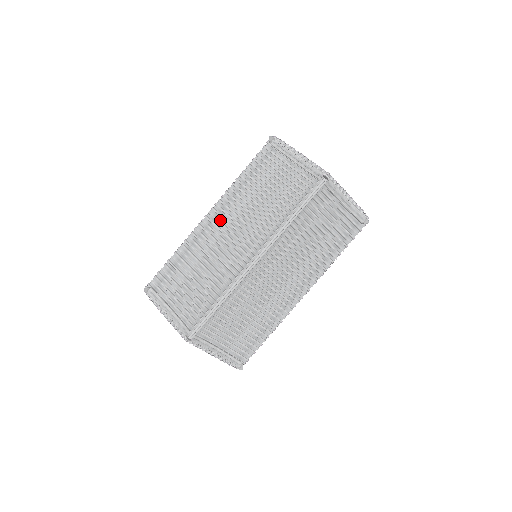
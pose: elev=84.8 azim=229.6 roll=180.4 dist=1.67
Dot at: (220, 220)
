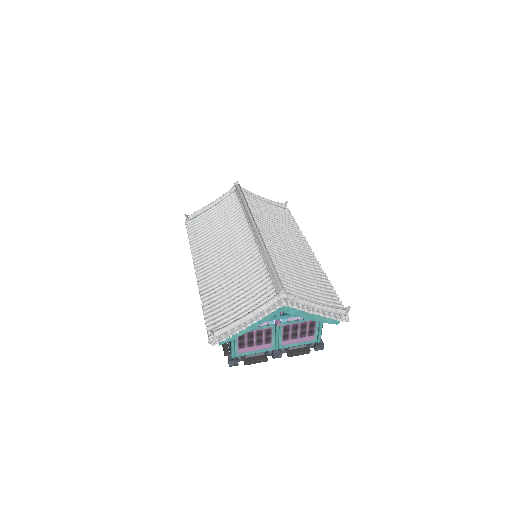
Dot at: (208, 263)
